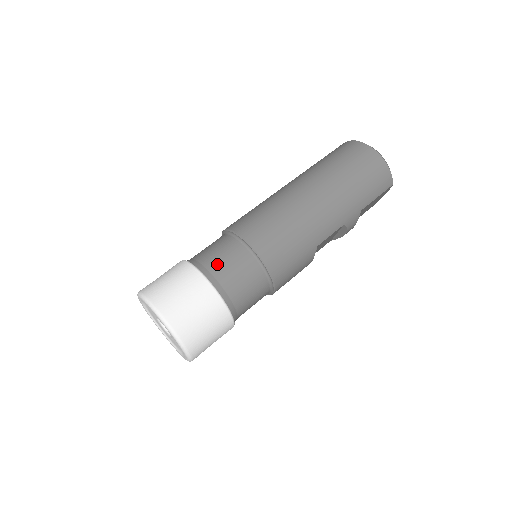
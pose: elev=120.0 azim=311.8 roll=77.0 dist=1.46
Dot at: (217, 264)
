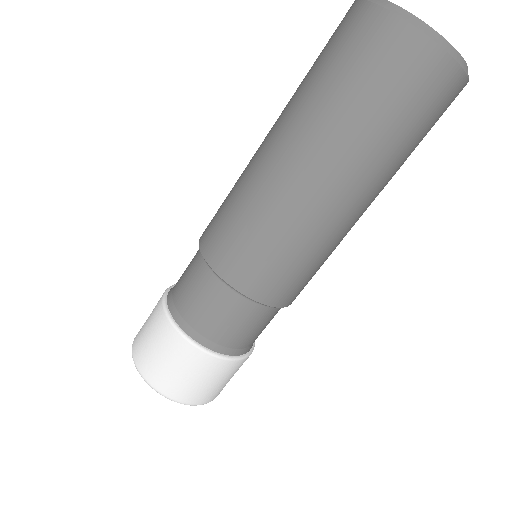
Dot at: (212, 327)
